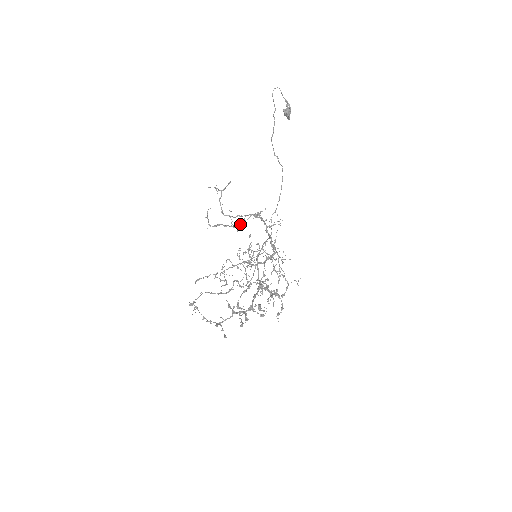
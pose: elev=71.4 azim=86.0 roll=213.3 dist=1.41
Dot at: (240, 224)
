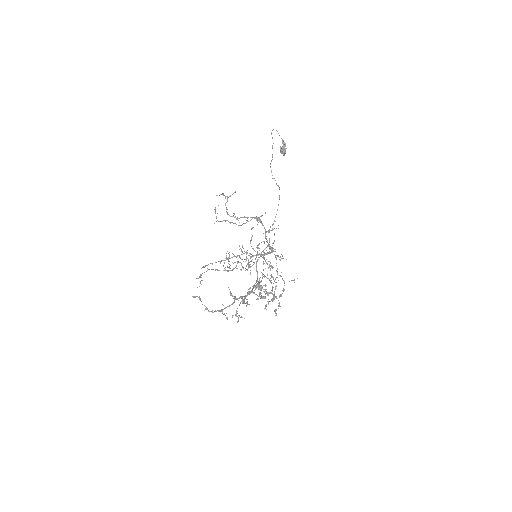
Dot at: (243, 223)
